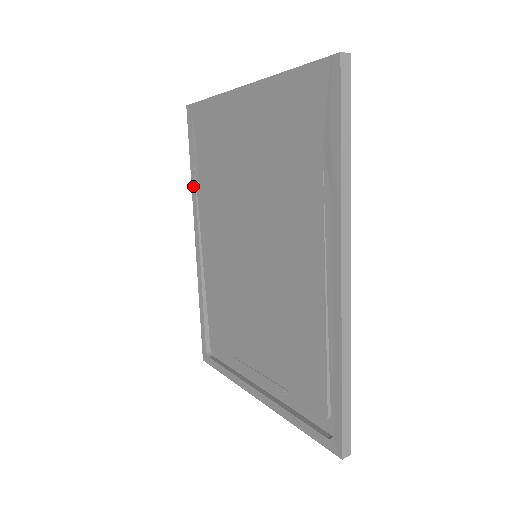
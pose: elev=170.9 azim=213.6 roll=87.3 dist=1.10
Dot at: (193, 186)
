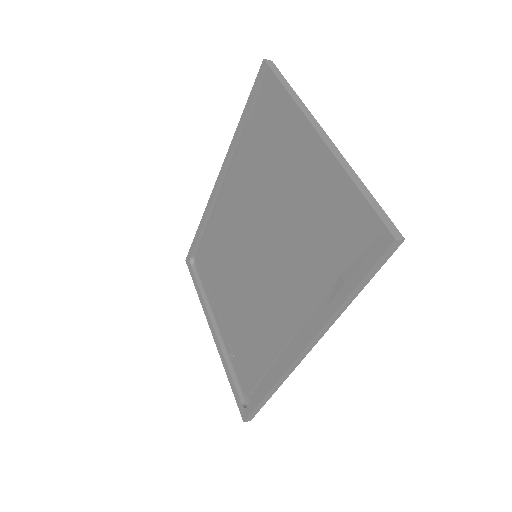
Dot at: (235, 137)
